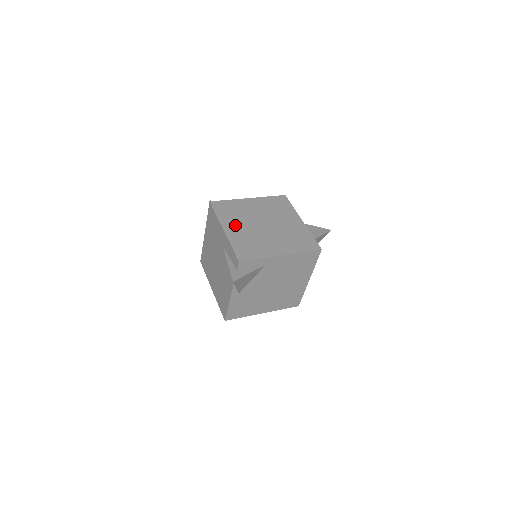
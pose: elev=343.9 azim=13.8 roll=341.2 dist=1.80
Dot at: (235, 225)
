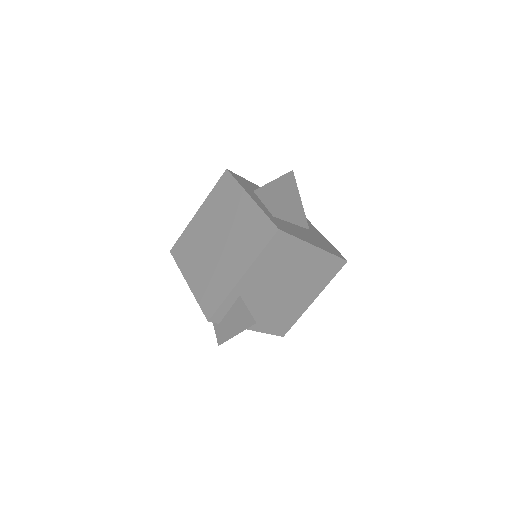
Dot at: (194, 267)
